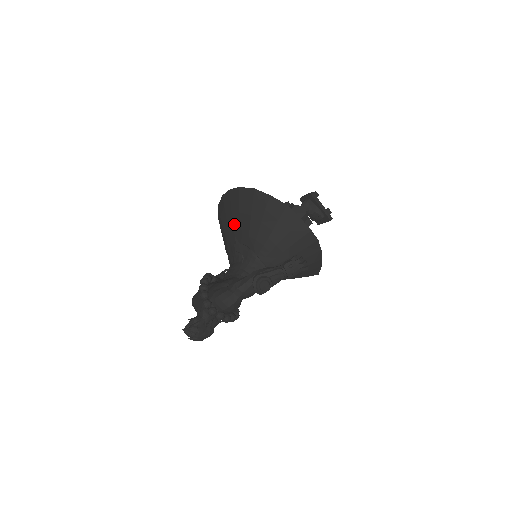
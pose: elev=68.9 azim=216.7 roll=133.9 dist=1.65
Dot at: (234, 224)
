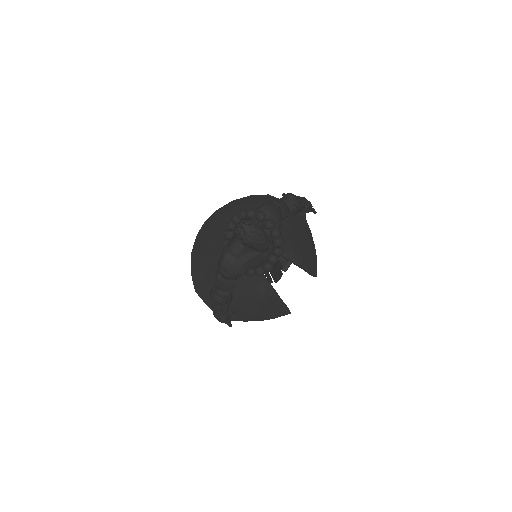
Dot at: (224, 231)
